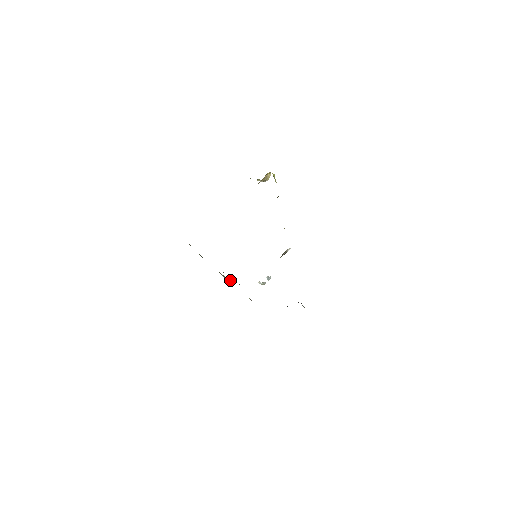
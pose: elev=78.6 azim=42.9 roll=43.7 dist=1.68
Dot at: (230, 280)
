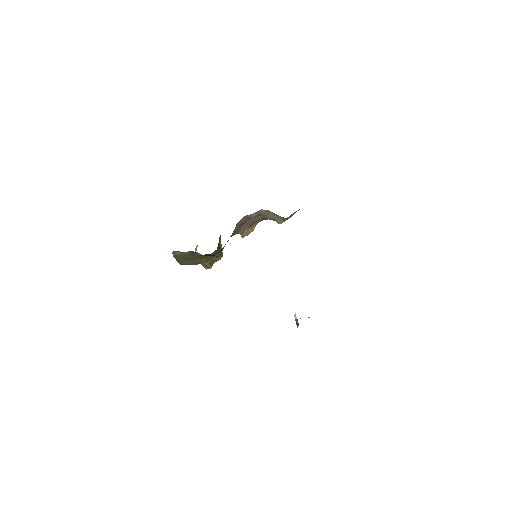
Dot at: occluded
